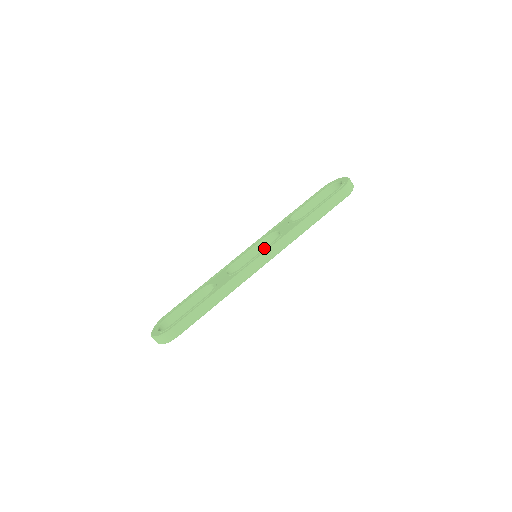
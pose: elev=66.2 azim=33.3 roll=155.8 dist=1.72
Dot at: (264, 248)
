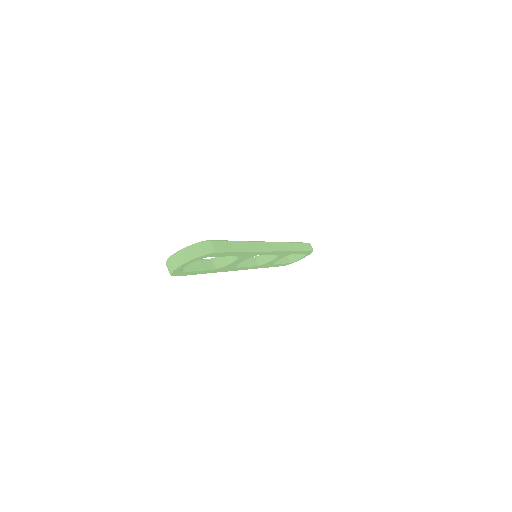
Dot at: occluded
